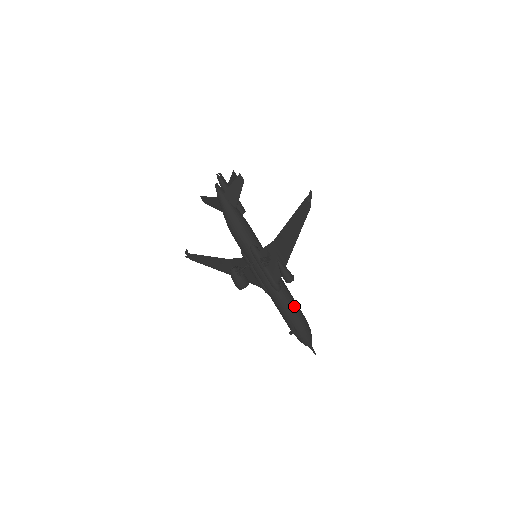
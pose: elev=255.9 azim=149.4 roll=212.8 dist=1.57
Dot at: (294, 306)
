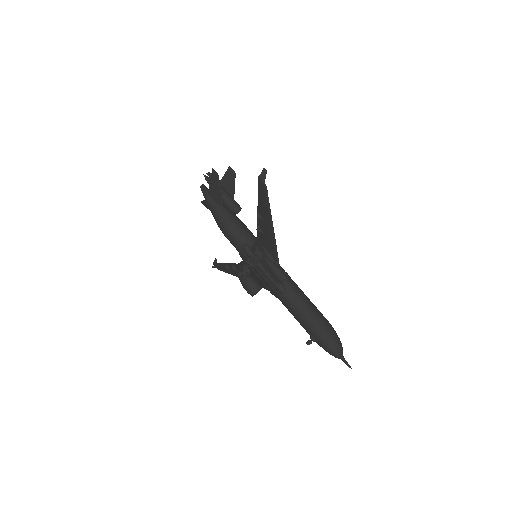
Dot at: (307, 310)
